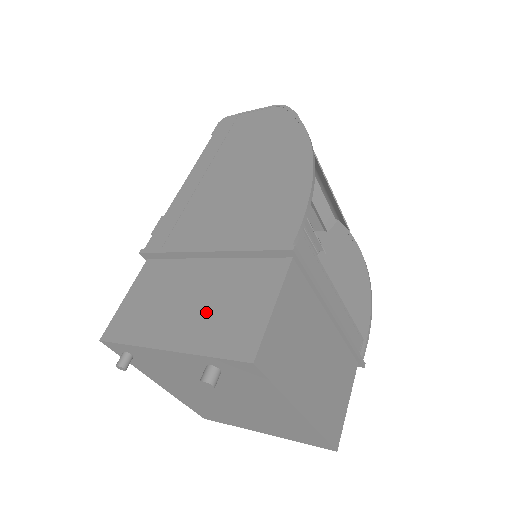
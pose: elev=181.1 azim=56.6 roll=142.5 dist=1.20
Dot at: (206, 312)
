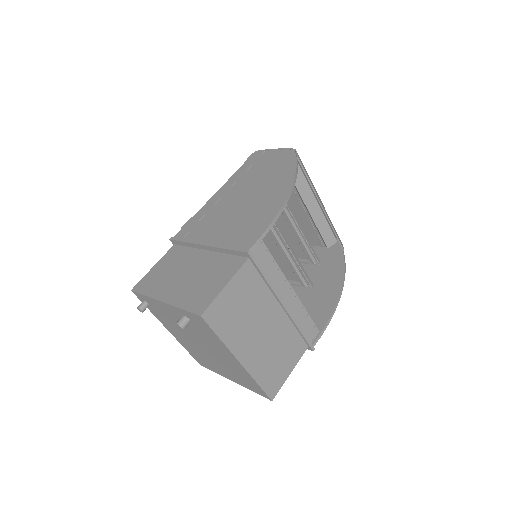
Dot at: (191, 283)
